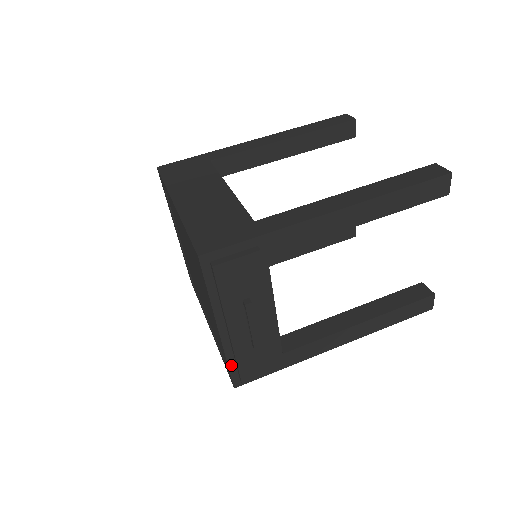
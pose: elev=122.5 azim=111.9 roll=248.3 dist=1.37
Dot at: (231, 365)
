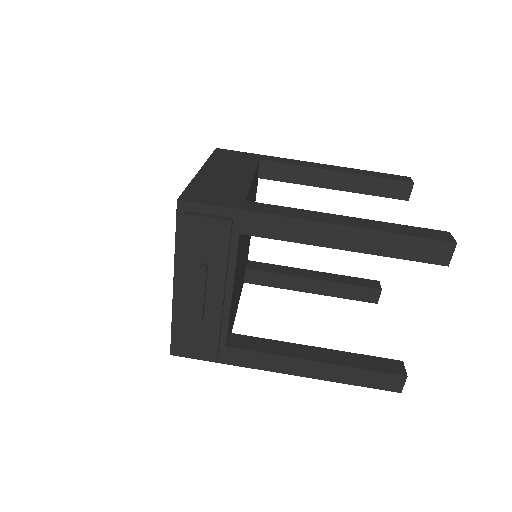
Dot at: (174, 328)
